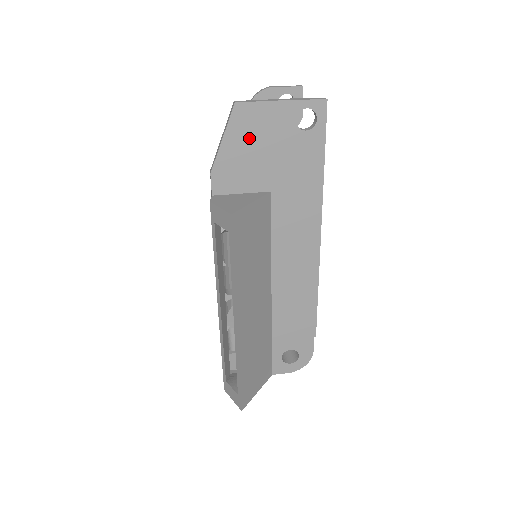
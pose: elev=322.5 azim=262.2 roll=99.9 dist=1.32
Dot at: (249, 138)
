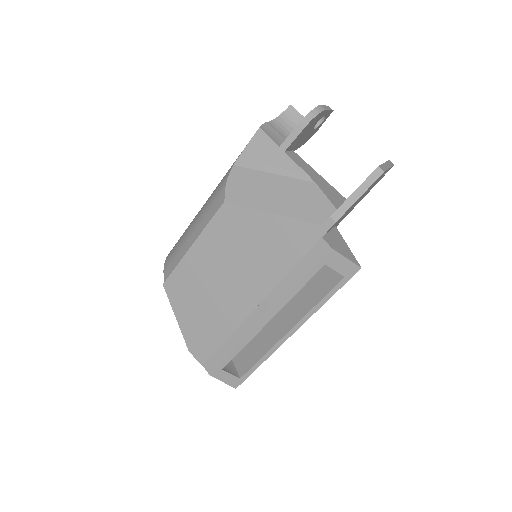
Dot at: occluded
